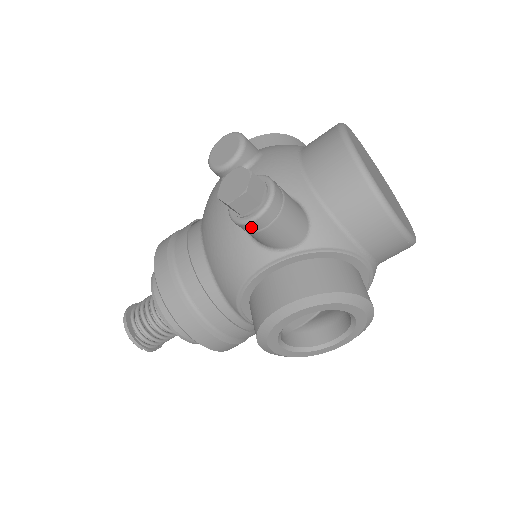
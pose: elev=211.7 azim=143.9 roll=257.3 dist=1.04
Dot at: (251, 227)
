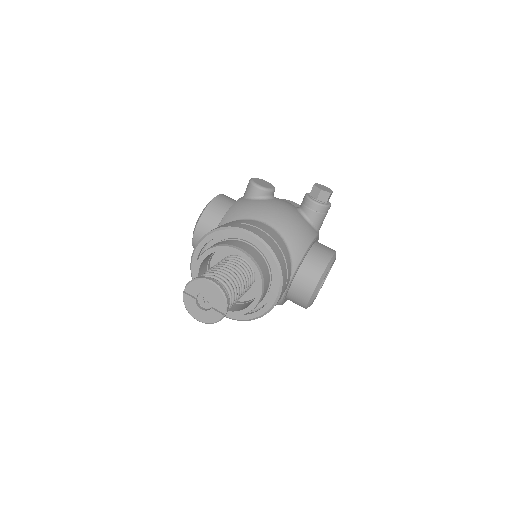
Dot at: (327, 209)
